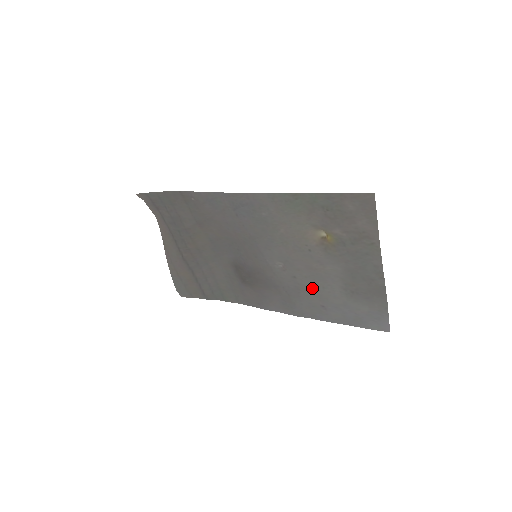
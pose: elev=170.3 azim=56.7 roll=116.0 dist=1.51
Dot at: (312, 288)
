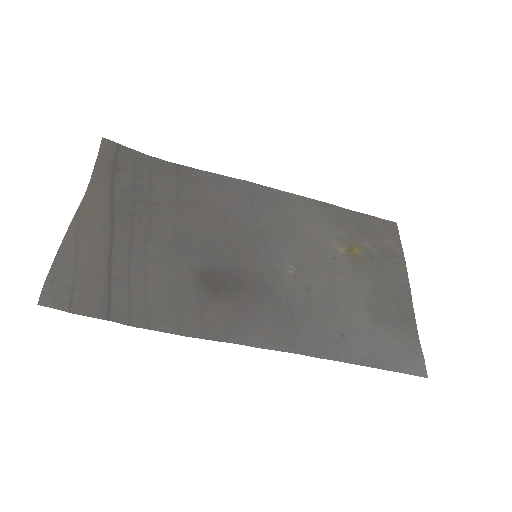
Dot at: (330, 306)
